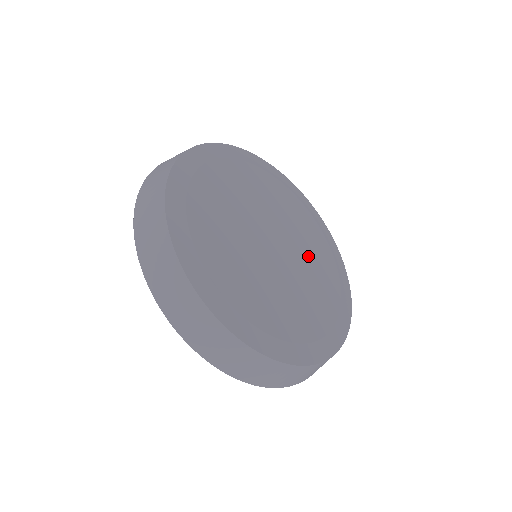
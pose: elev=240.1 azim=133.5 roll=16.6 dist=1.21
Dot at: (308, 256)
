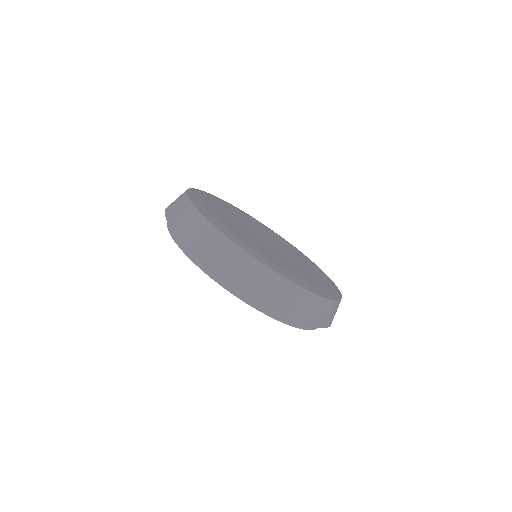
Dot at: (296, 258)
